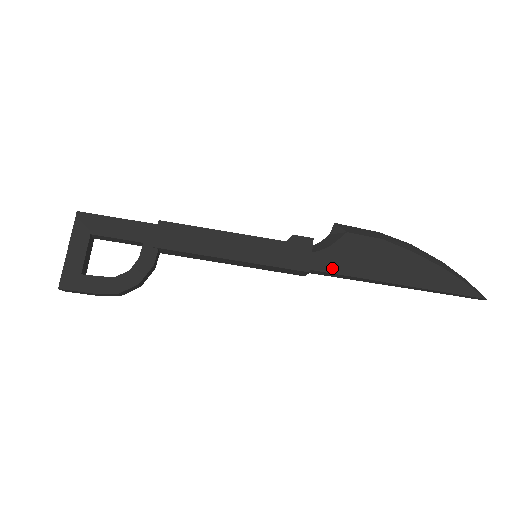
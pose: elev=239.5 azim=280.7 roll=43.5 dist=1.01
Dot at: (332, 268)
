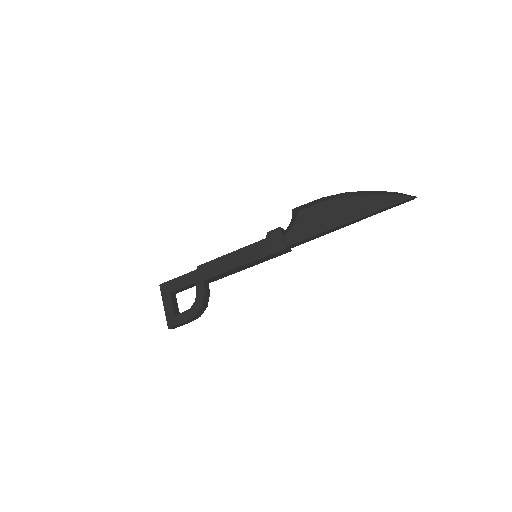
Dot at: (300, 238)
